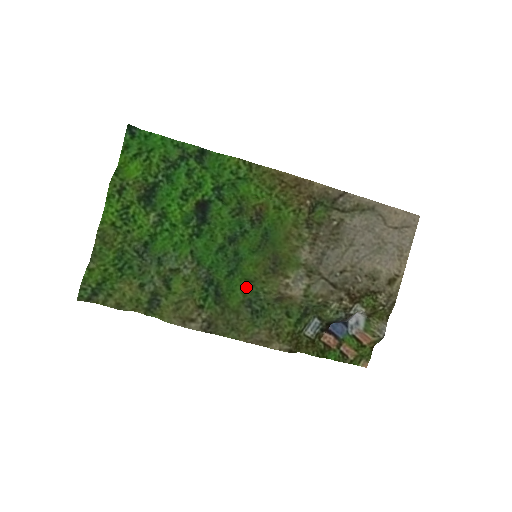
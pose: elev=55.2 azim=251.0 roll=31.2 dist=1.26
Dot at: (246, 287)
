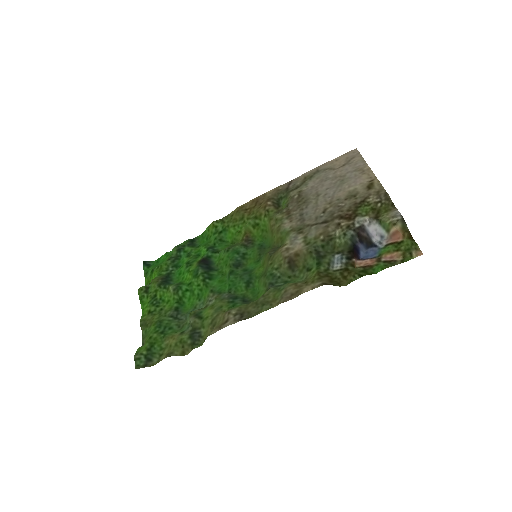
Dot at: (263, 279)
